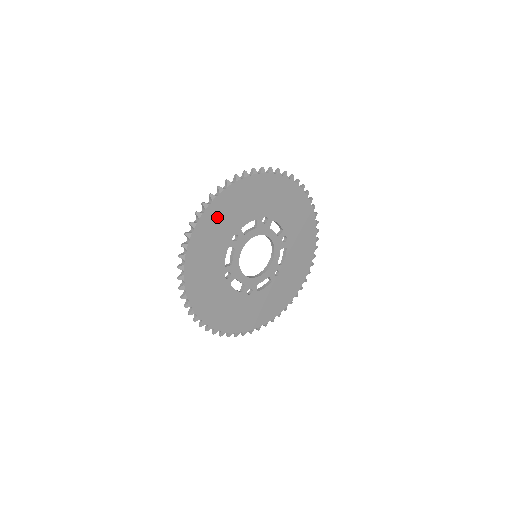
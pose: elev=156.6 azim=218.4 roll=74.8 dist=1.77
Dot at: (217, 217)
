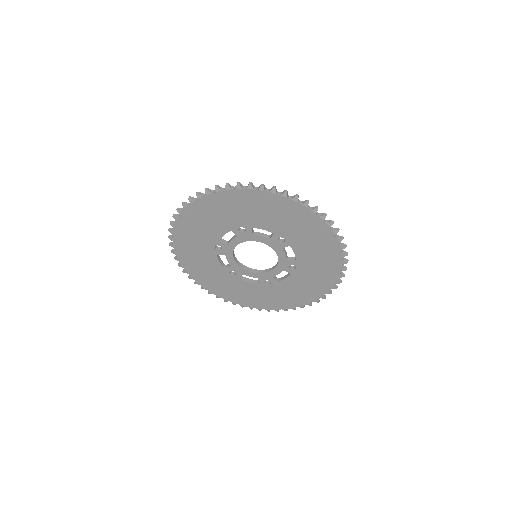
Dot at: (234, 203)
